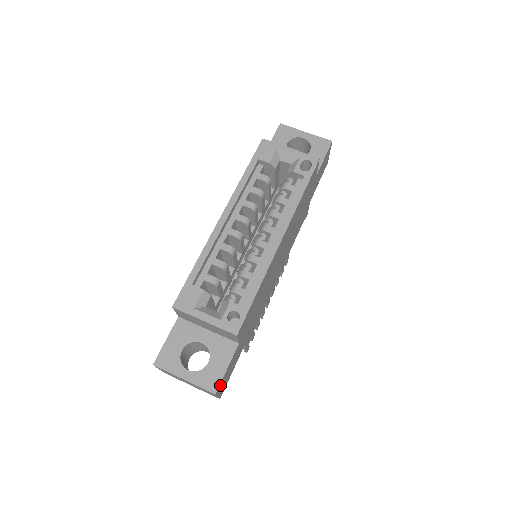
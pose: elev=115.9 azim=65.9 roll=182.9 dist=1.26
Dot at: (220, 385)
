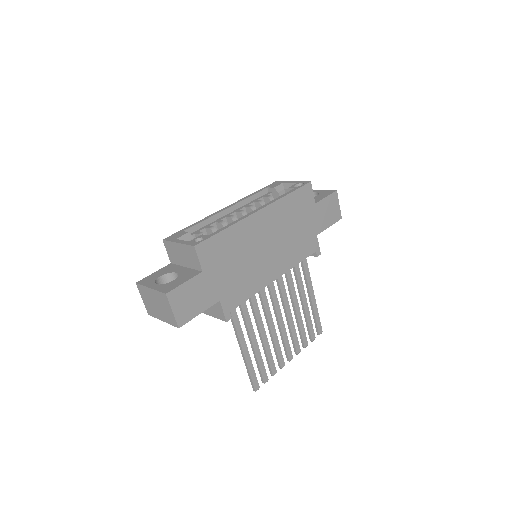
Dot at: (174, 293)
